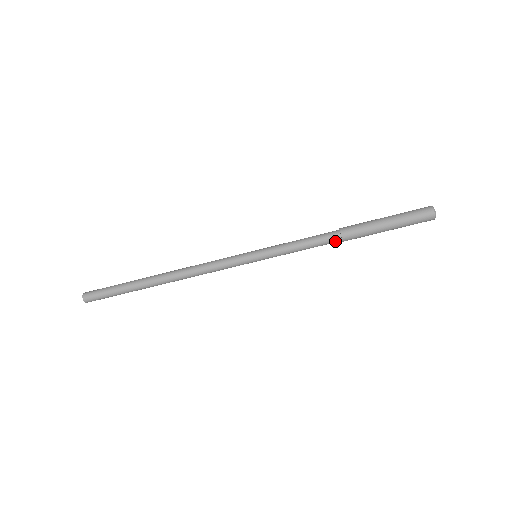
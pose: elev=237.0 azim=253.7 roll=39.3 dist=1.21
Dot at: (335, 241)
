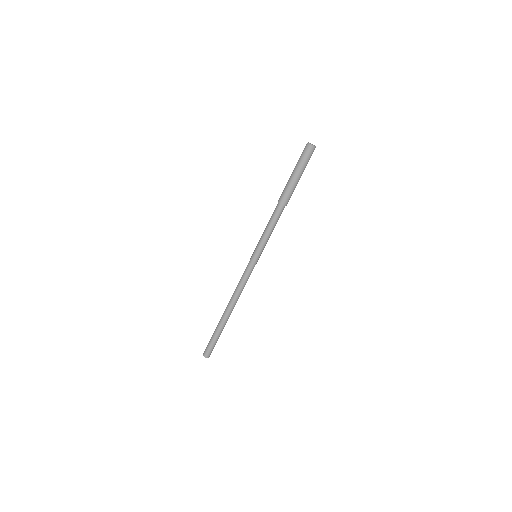
Dot at: (278, 208)
